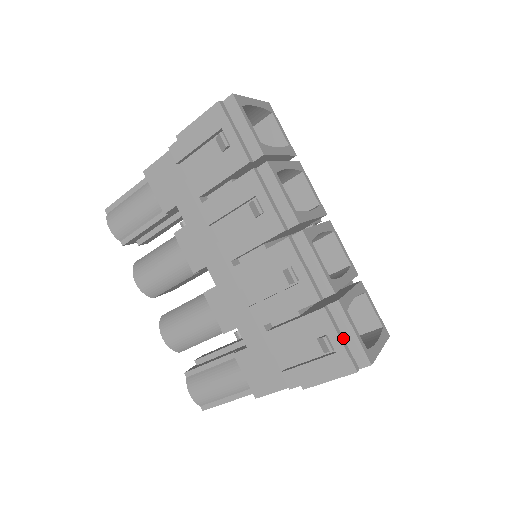
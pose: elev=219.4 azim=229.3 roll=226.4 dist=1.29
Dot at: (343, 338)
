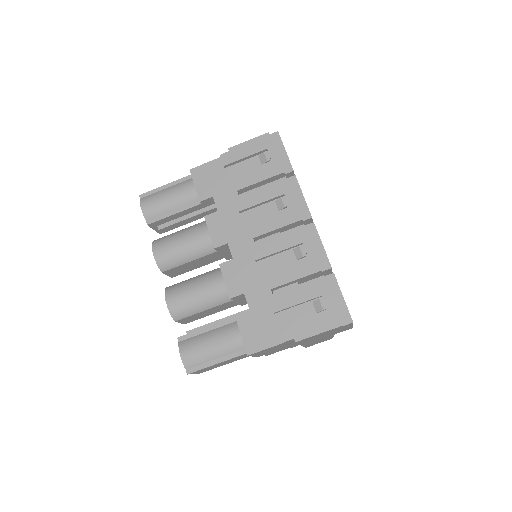
Dot at: (334, 301)
